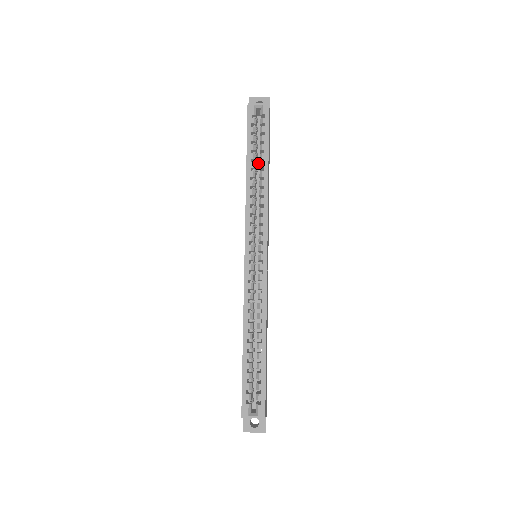
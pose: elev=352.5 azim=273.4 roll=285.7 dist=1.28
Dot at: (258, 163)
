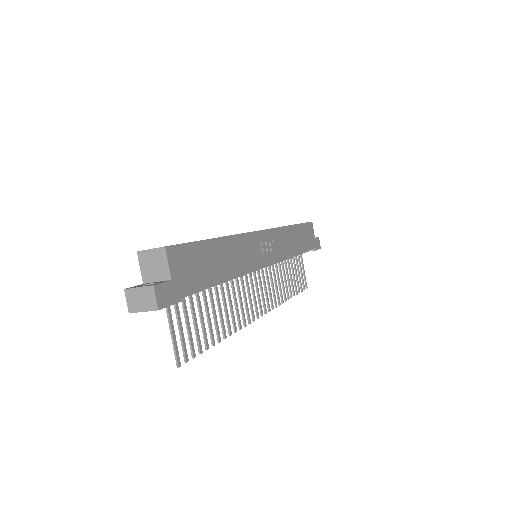
Dot at: occluded
